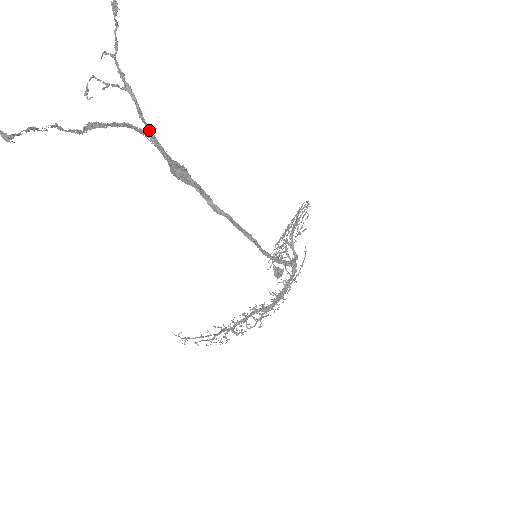
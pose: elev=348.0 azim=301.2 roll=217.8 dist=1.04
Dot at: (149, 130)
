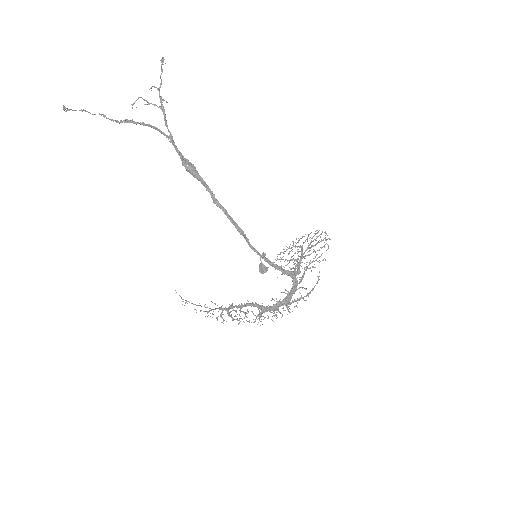
Dot at: (170, 134)
